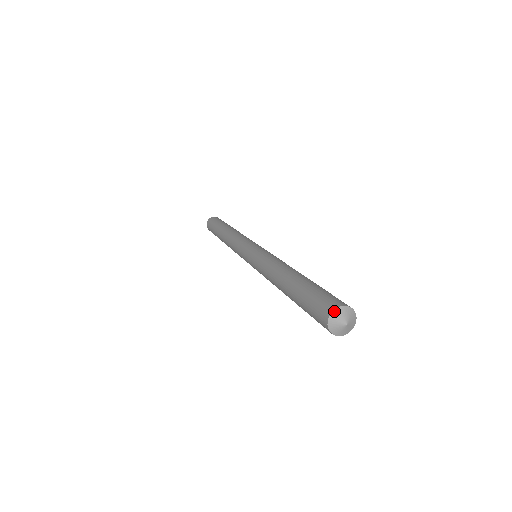
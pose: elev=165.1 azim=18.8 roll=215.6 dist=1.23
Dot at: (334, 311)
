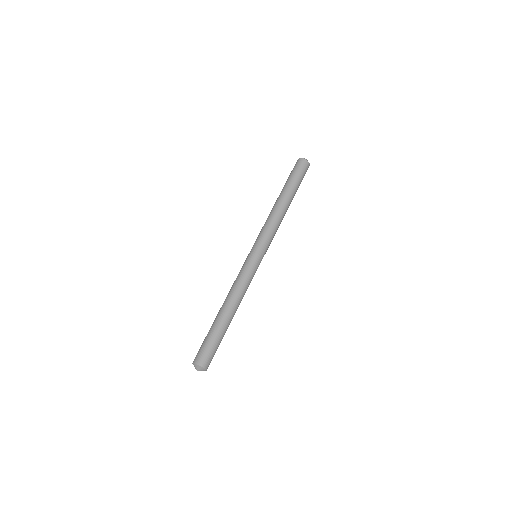
Dot at: occluded
